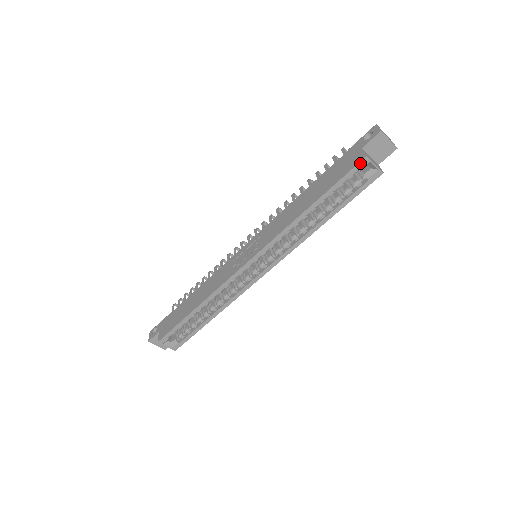
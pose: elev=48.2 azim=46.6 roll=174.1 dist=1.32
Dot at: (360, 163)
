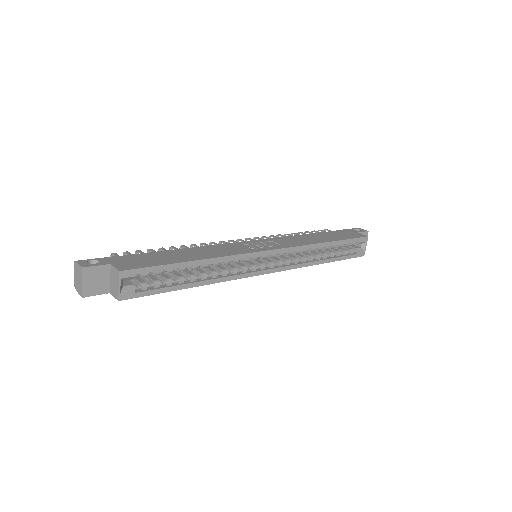
Dot at: (364, 238)
